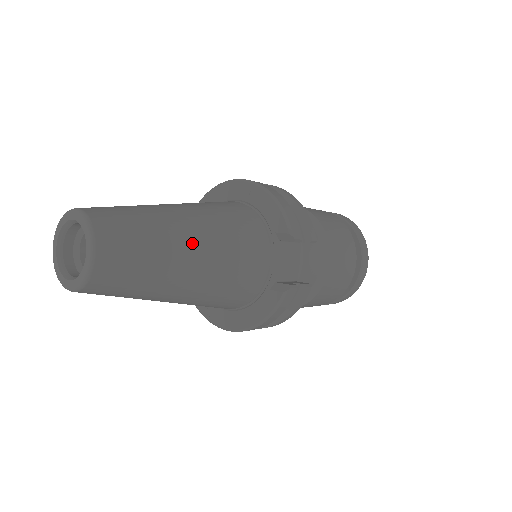
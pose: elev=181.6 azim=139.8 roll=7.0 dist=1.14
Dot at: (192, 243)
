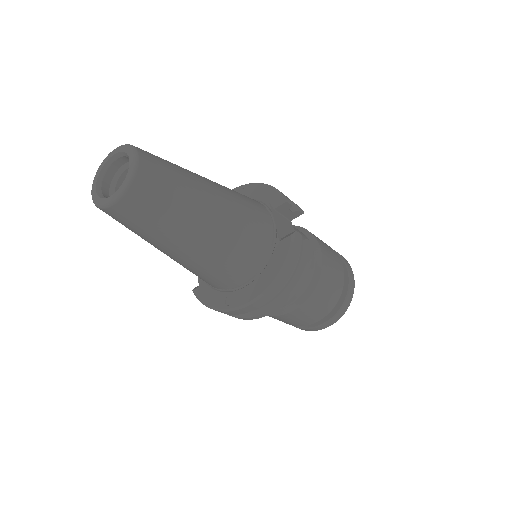
Dot at: (208, 183)
